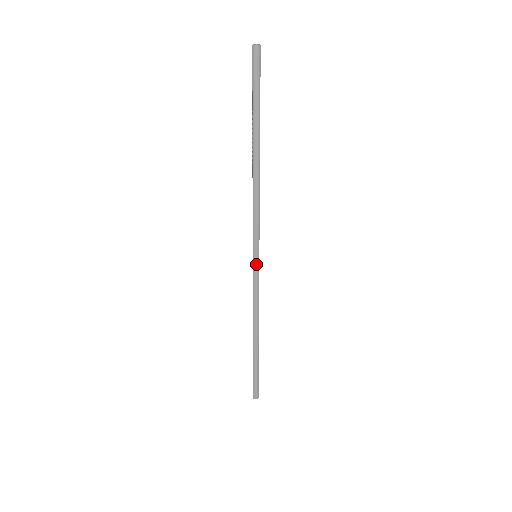
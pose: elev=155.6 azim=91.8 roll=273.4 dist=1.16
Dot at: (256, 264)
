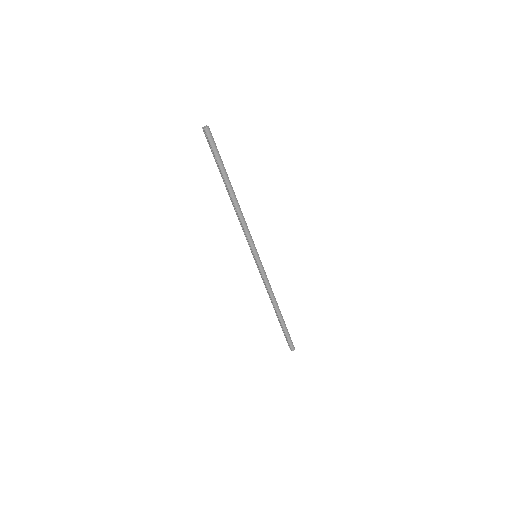
Dot at: (259, 261)
